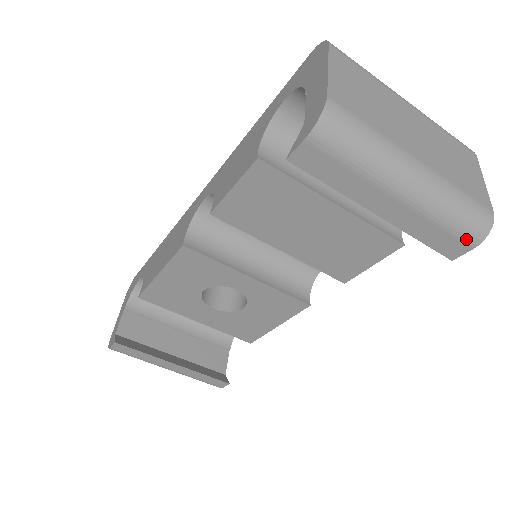
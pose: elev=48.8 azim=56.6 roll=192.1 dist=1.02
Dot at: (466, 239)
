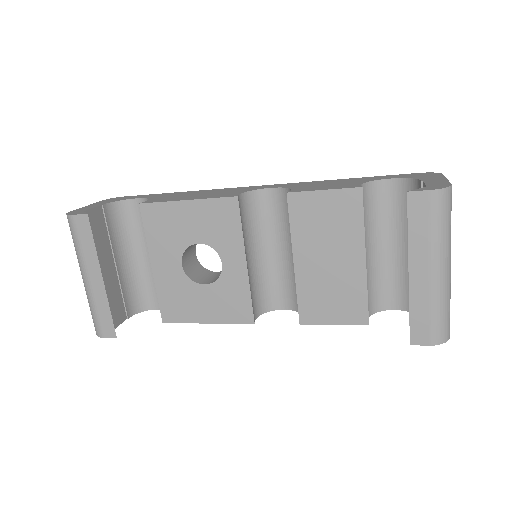
Dot at: (433, 334)
